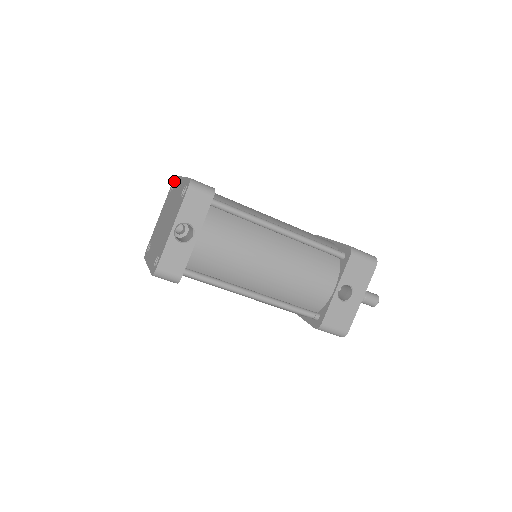
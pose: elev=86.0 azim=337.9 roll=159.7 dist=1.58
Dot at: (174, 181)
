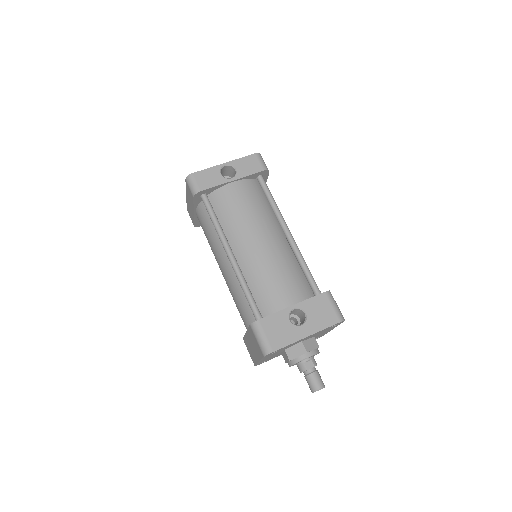
Dot at: occluded
